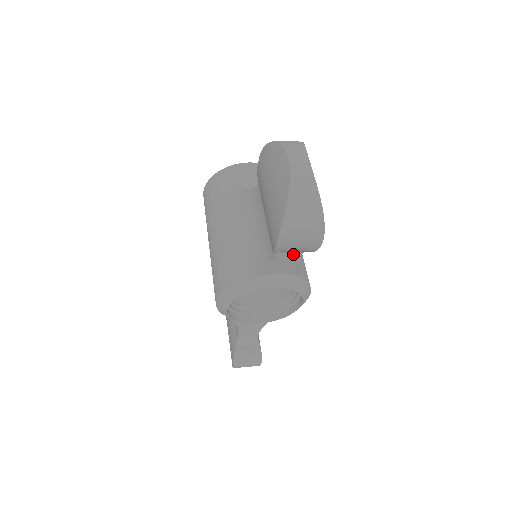
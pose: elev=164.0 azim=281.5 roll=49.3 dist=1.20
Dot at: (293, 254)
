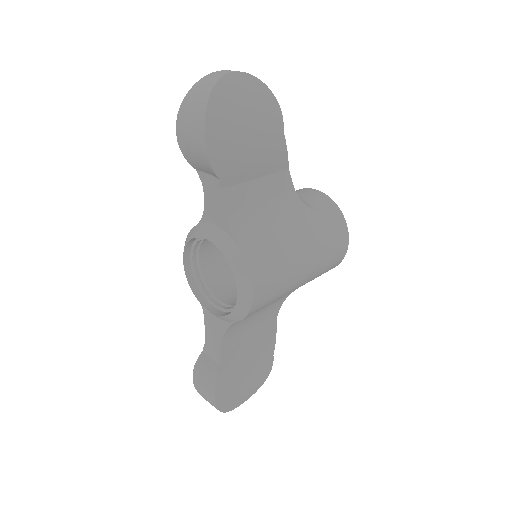
Dot at: (214, 184)
